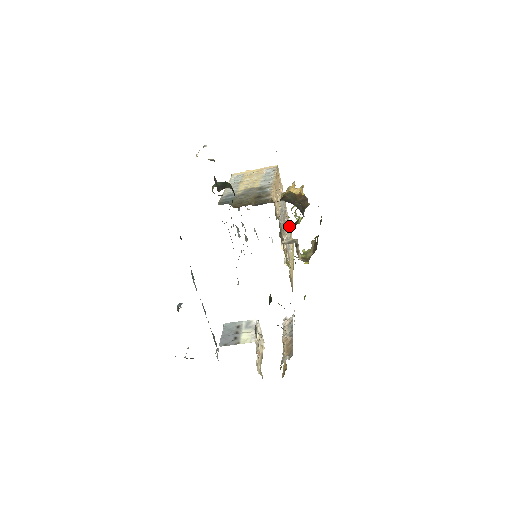
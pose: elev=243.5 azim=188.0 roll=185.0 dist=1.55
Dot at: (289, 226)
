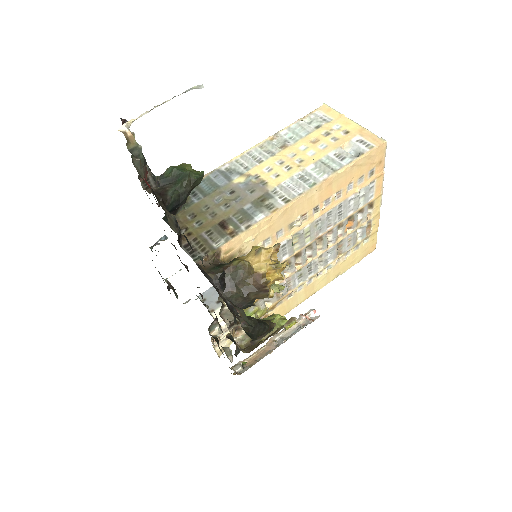
Dot at: (363, 232)
